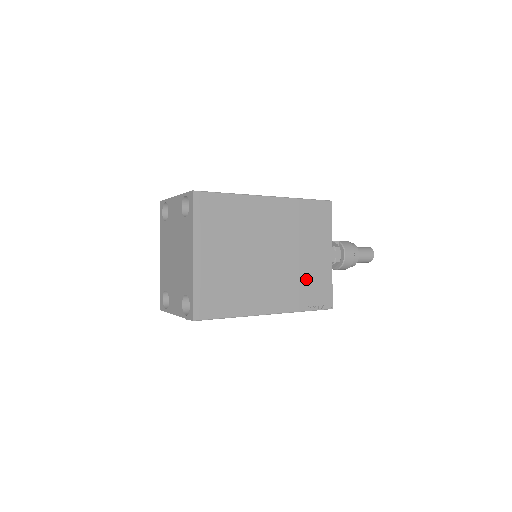
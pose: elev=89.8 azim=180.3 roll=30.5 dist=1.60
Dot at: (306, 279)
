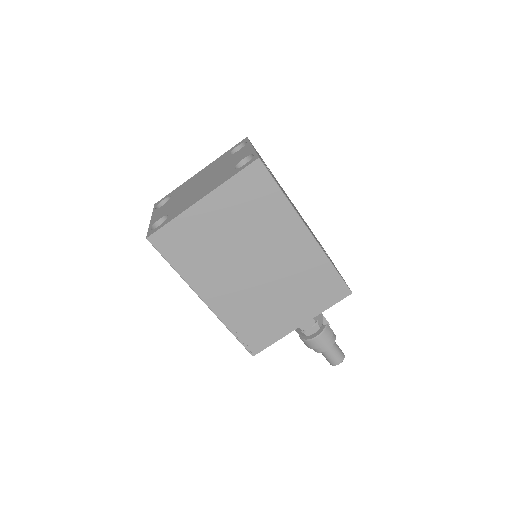
Dot at: (261, 315)
